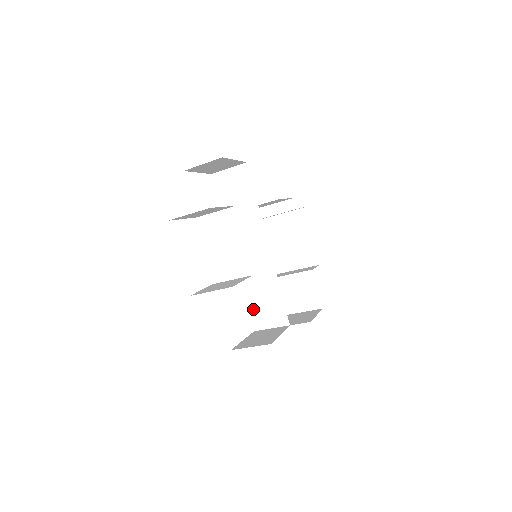
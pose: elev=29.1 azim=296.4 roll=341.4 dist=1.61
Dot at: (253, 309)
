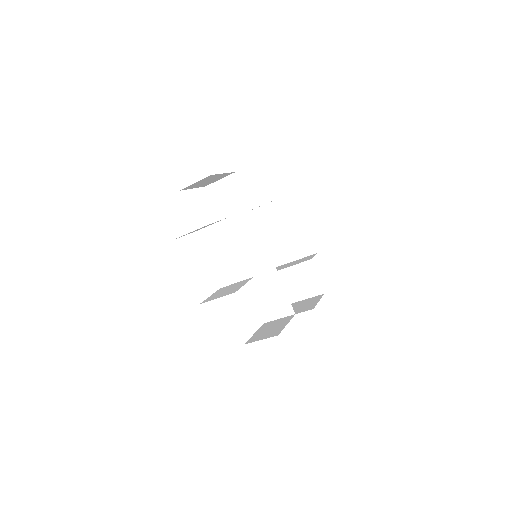
Dot at: (260, 303)
